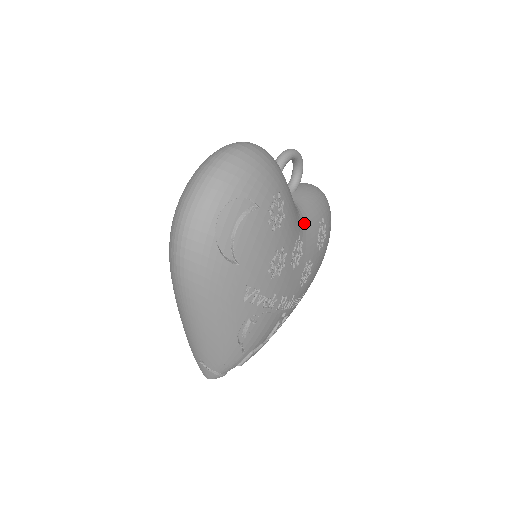
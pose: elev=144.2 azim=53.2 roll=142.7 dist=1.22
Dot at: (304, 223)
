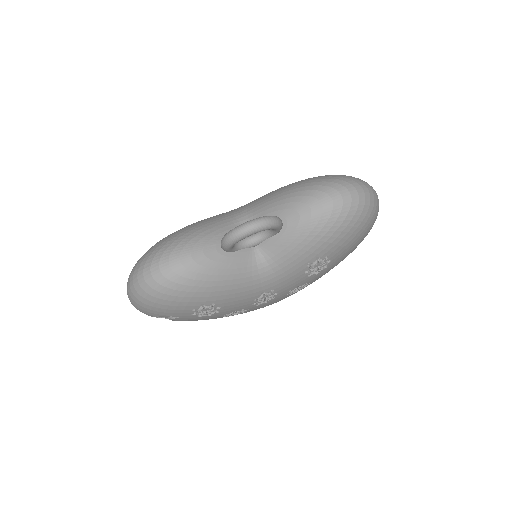
Dot at: (275, 277)
